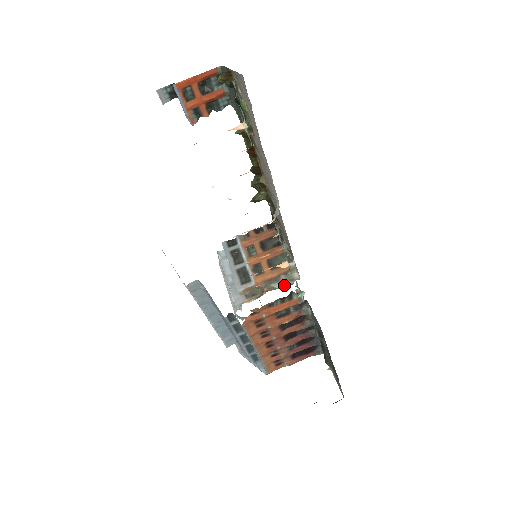
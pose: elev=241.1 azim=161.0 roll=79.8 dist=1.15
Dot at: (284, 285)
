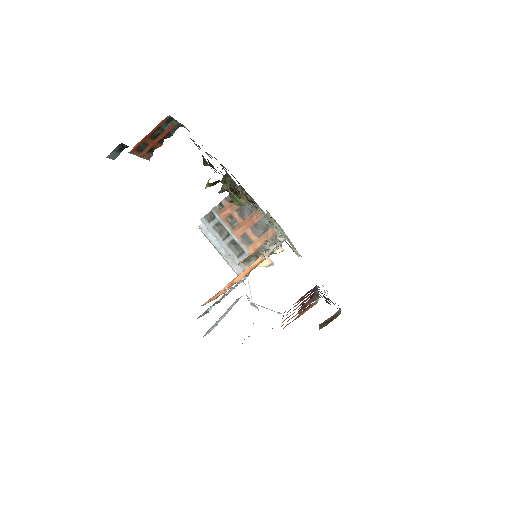
Dot at: occluded
